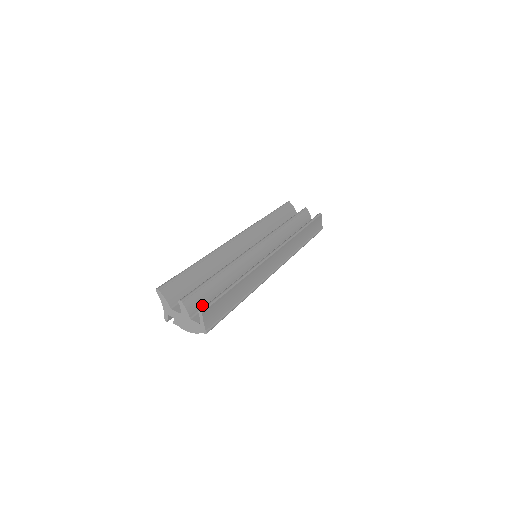
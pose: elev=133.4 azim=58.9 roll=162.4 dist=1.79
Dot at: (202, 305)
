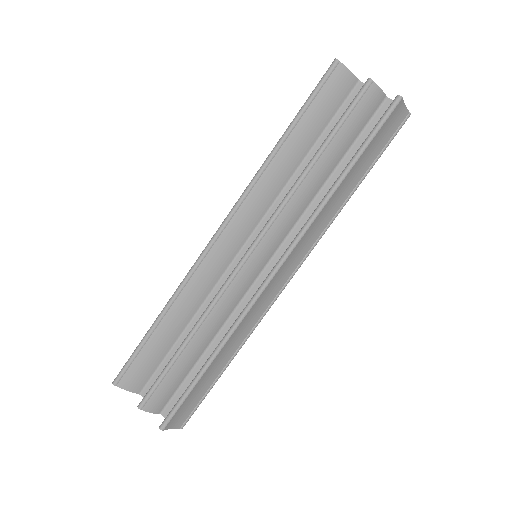
Dot at: (172, 393)
